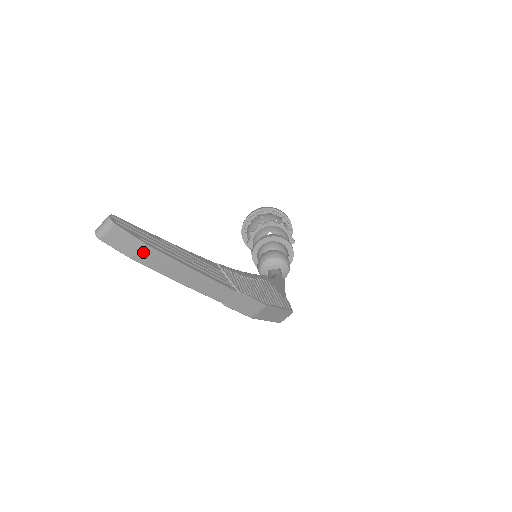
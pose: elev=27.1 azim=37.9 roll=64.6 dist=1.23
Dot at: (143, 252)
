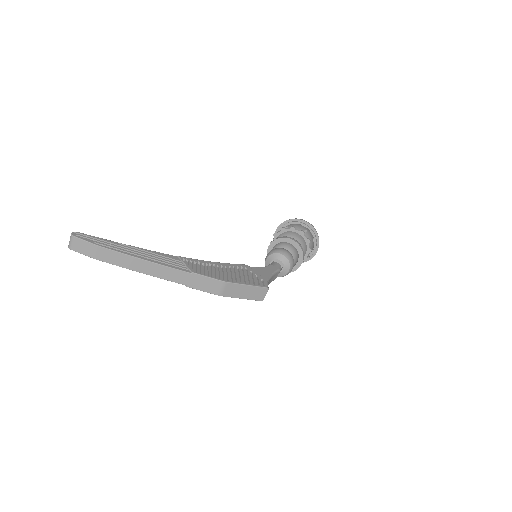
Dot at: (100, 252)
